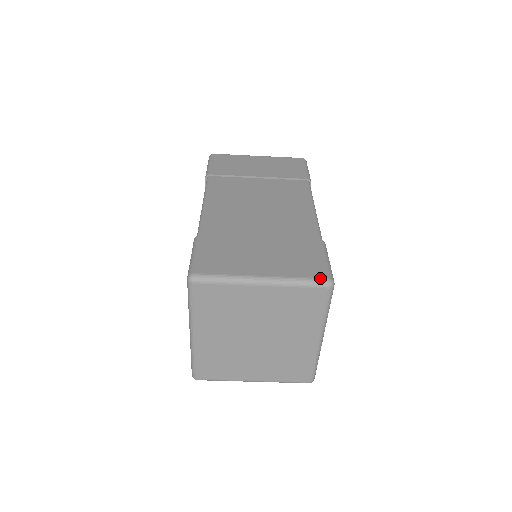
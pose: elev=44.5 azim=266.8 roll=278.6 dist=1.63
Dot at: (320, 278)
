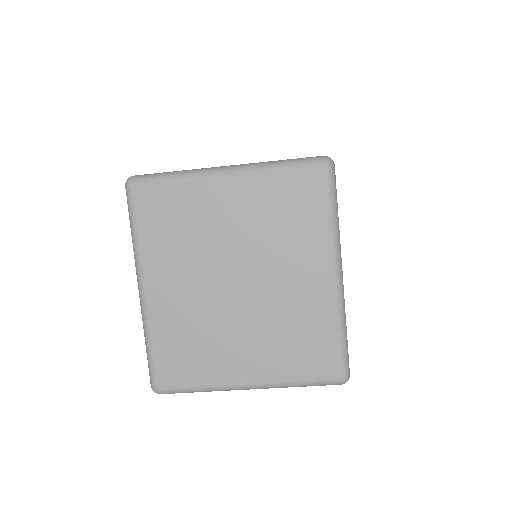
Dot at: (311, 157)
